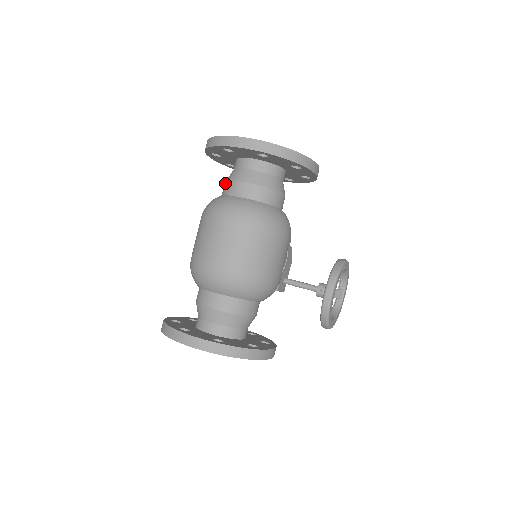
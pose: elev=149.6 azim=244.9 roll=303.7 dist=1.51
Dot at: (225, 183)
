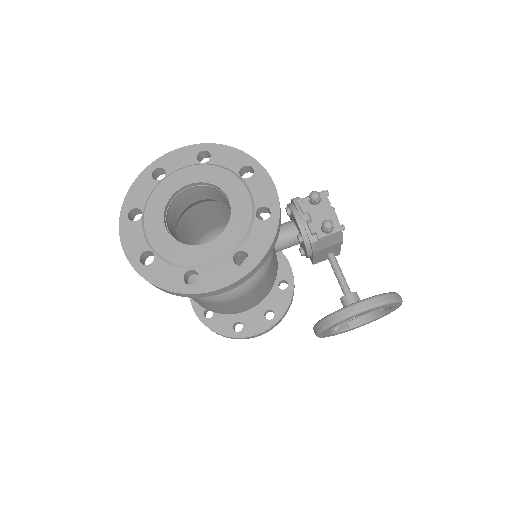
Dot at: occluded
